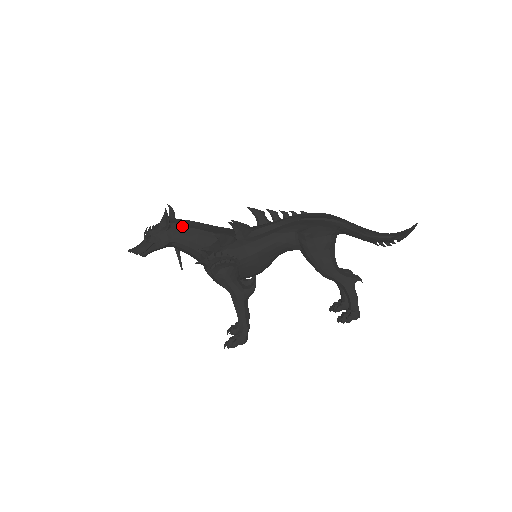
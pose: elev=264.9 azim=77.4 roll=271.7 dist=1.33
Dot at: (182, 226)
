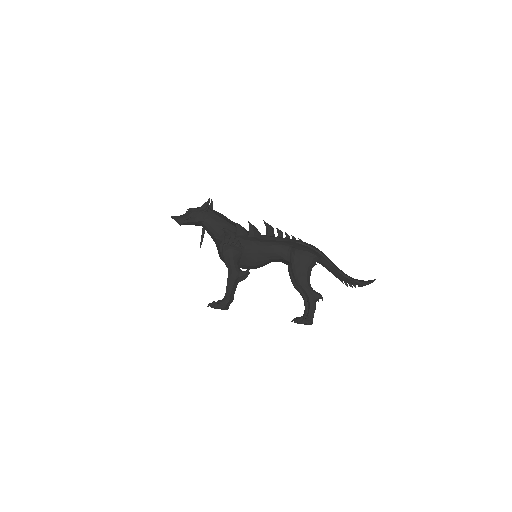
Dot at: (215, 214)
